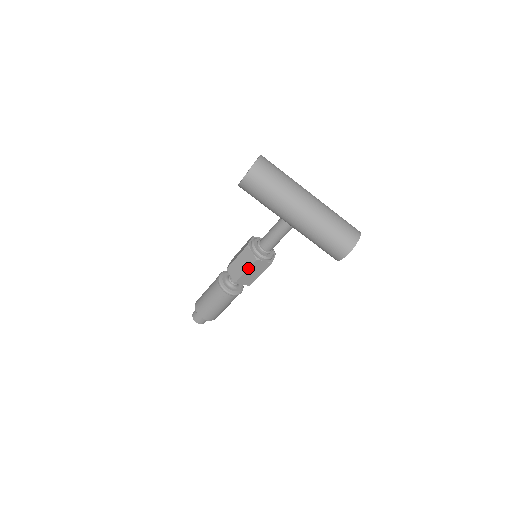
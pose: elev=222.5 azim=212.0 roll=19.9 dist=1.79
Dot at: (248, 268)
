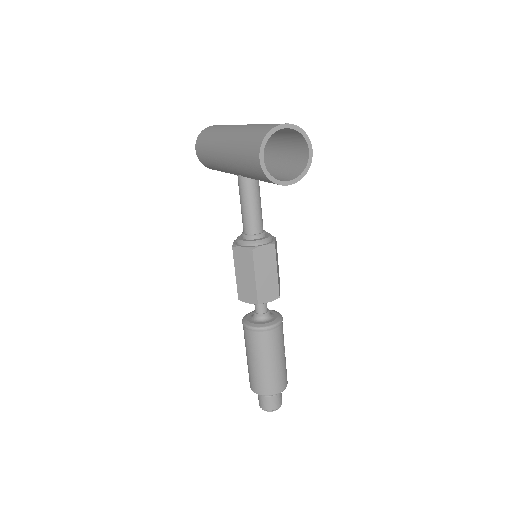
Dot at: occluded
